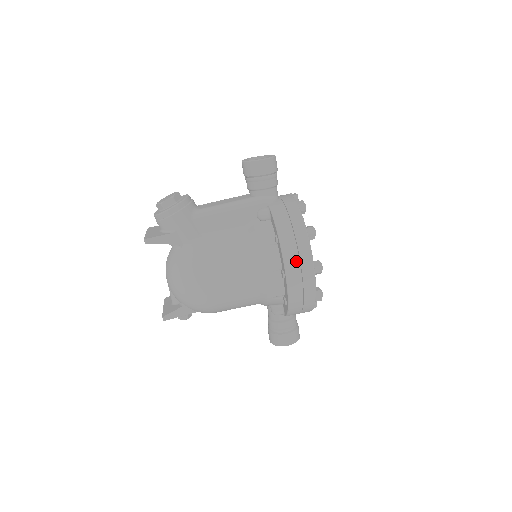
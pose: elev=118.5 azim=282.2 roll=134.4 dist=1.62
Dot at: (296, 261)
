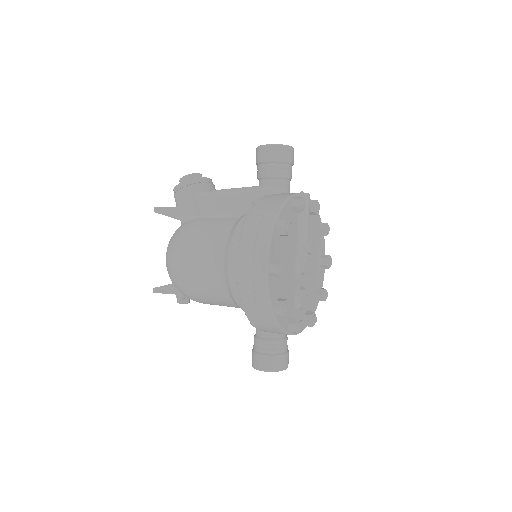
Dot at: (250, 251)
